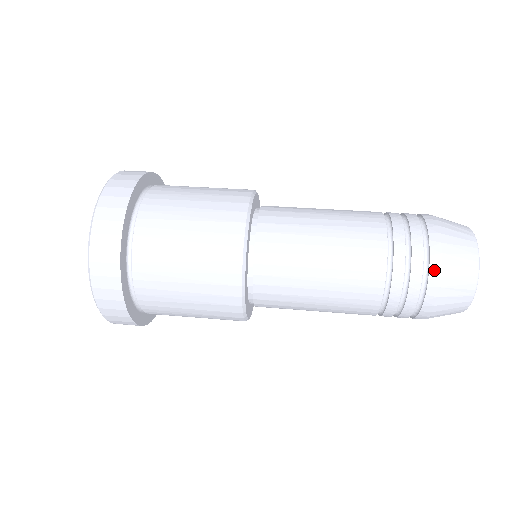
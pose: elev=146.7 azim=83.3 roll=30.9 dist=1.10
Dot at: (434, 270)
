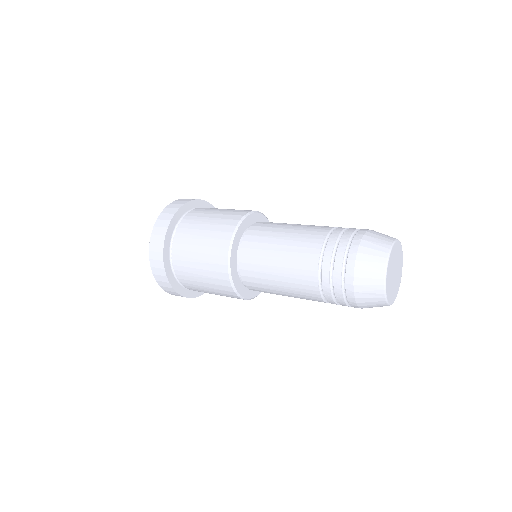
Dot at: (353, 248)
